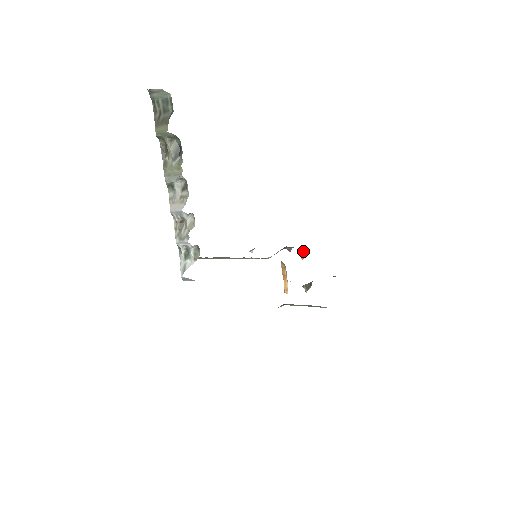
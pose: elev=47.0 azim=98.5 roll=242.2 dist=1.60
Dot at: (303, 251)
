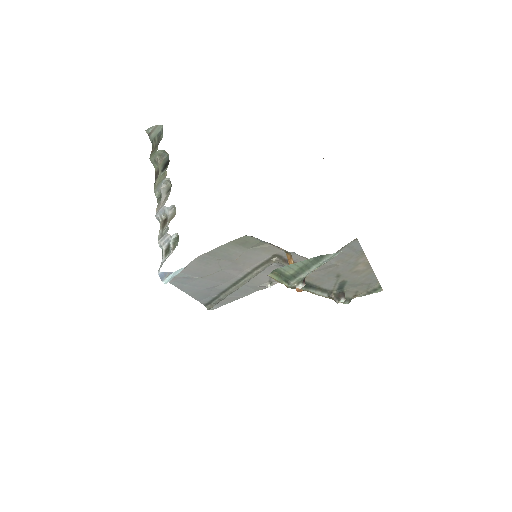
Dot at: occluded
